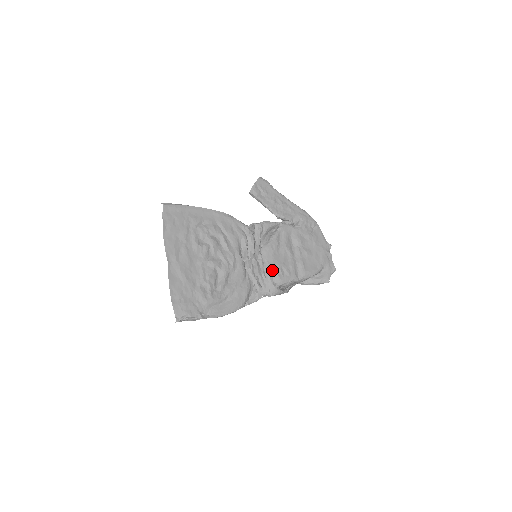
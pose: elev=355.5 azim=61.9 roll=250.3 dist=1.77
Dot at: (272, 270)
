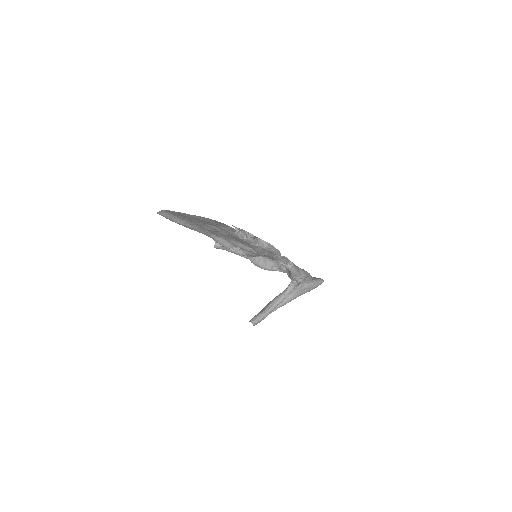
Dot at: occluded
